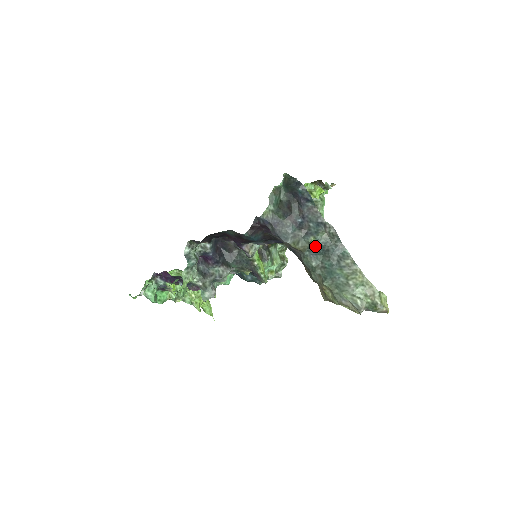
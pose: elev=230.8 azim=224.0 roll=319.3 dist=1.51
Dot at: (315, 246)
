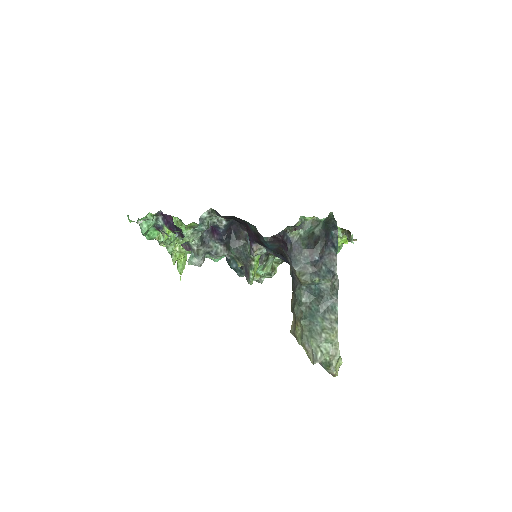
Dot at: (315, 286)
